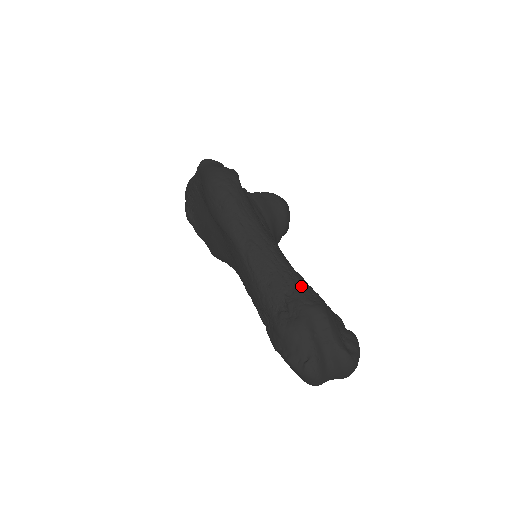
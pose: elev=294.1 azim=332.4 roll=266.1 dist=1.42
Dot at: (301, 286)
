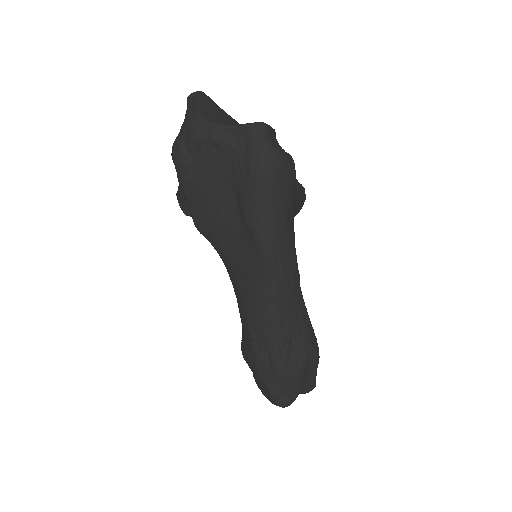
Dot at: (308, 326)
